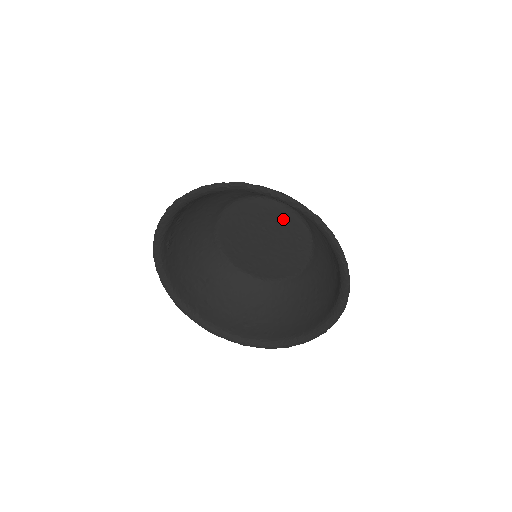
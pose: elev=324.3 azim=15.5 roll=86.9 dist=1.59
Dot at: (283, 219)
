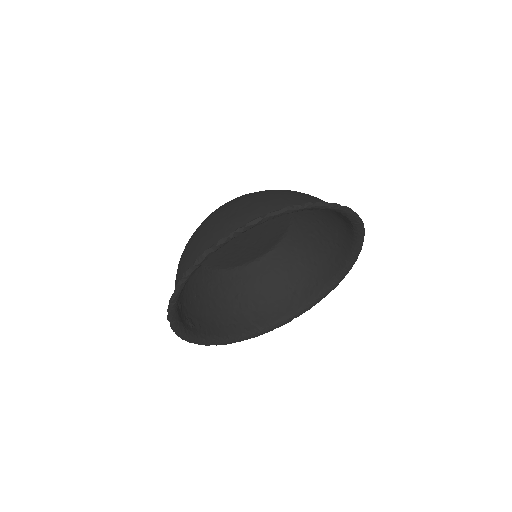
Dot at: occluded
